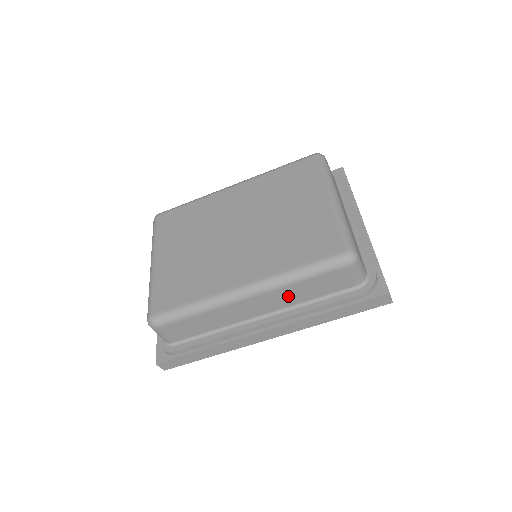
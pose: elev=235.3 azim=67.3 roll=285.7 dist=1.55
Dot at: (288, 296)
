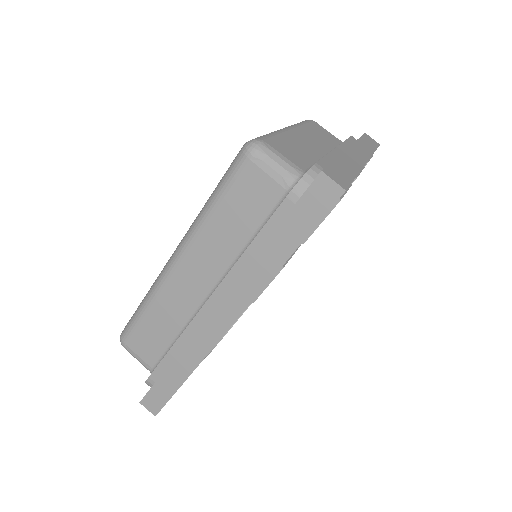
Dot at: (217, 245)
